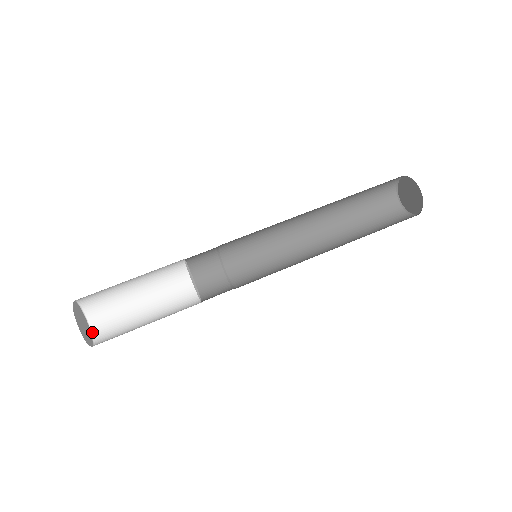
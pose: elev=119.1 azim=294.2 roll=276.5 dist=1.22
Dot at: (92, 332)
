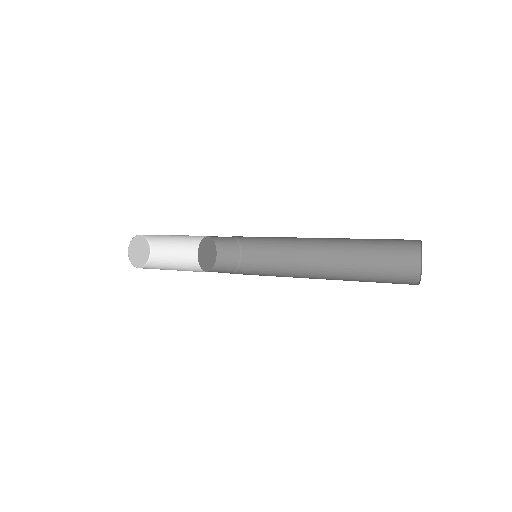
Dot at: (134, 266)
